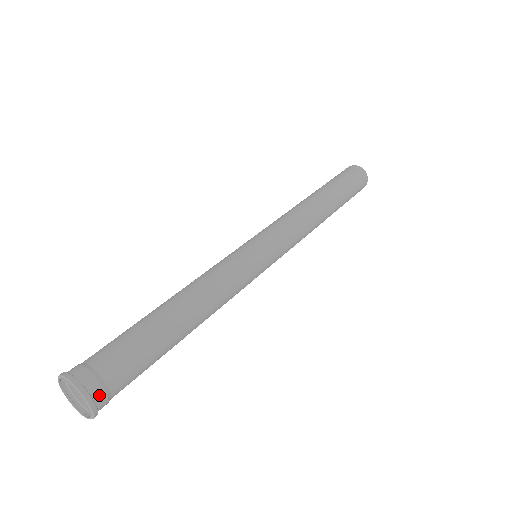
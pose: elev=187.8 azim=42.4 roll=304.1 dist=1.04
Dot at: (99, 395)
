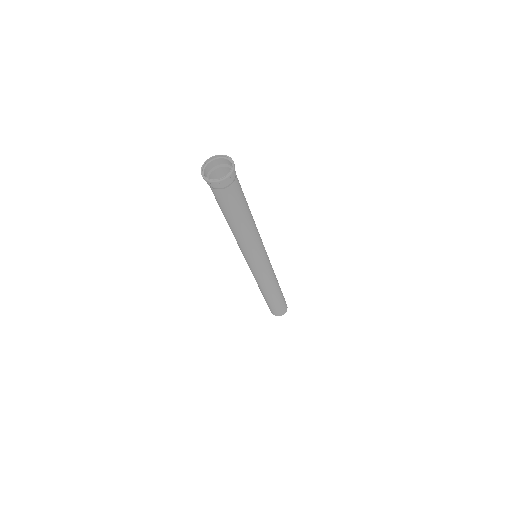
Dot at: (234, 174)
